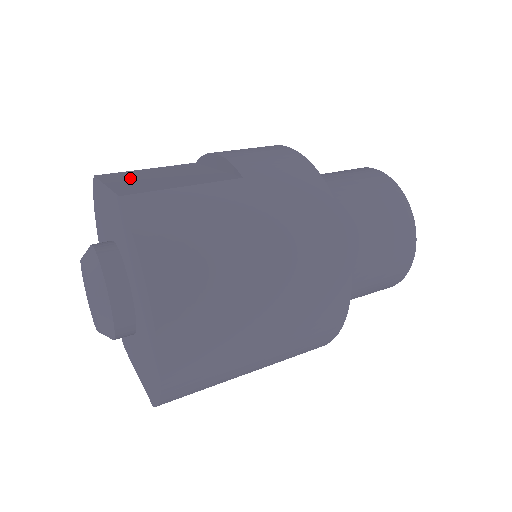
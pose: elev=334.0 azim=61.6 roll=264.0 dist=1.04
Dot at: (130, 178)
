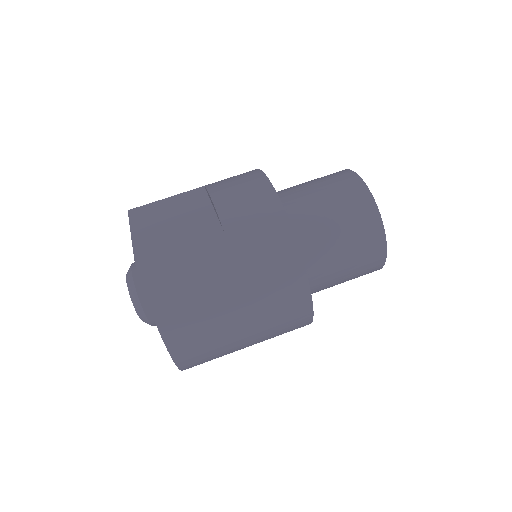
Dot at: (149, 221)
